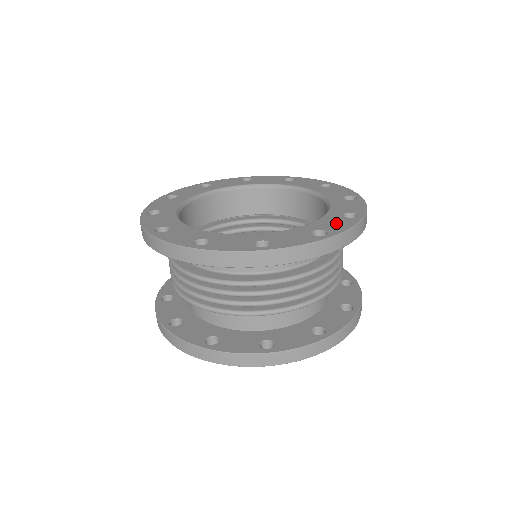
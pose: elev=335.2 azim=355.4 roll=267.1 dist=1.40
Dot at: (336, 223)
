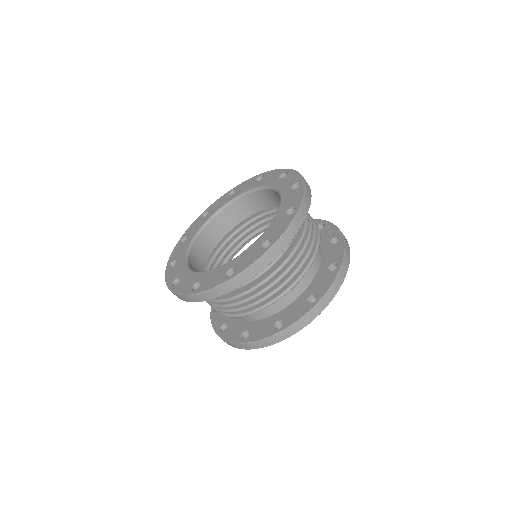
Dot at: (293, 198)
